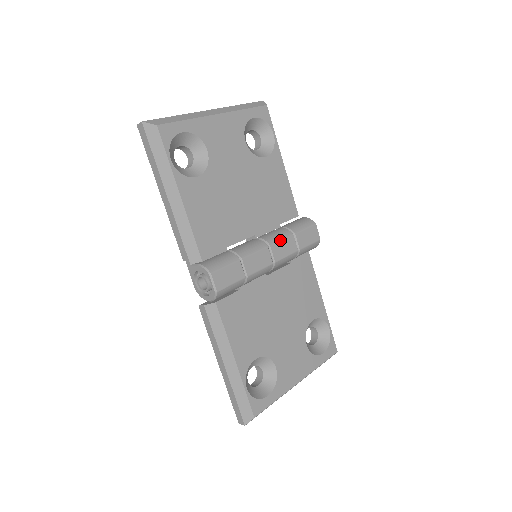
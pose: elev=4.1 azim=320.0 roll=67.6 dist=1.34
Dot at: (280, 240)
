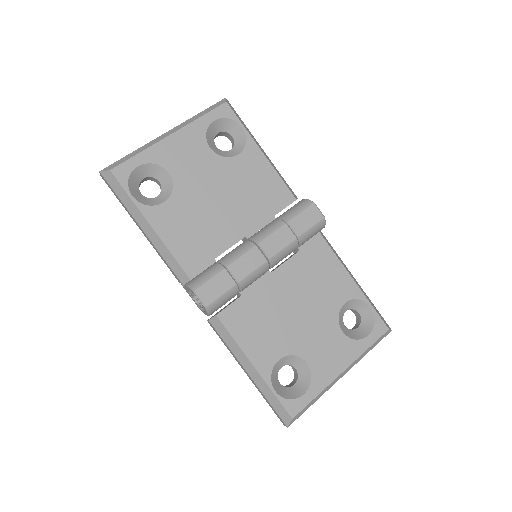
Dot at: (270, 234)
